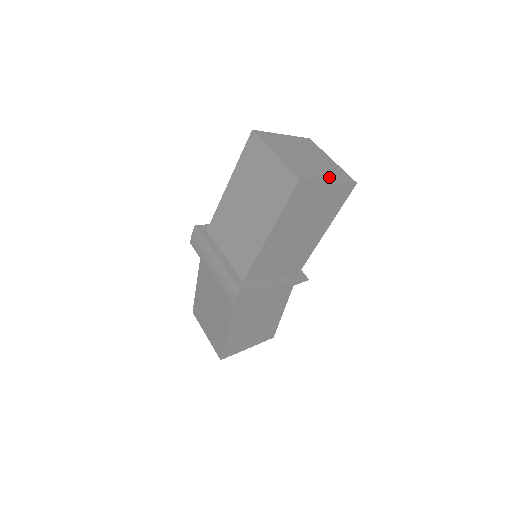
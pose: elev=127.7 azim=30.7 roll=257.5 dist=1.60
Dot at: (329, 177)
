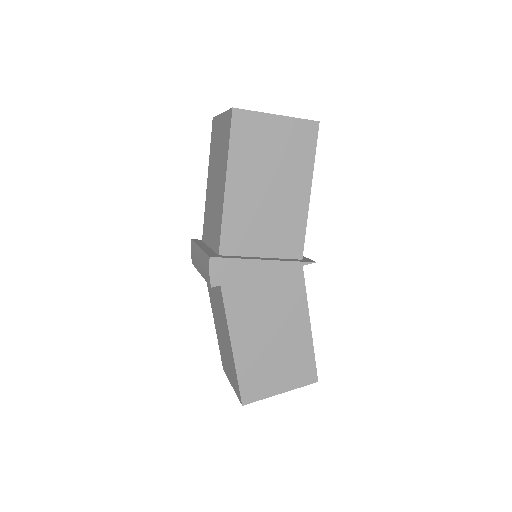
Dot at: occluded
